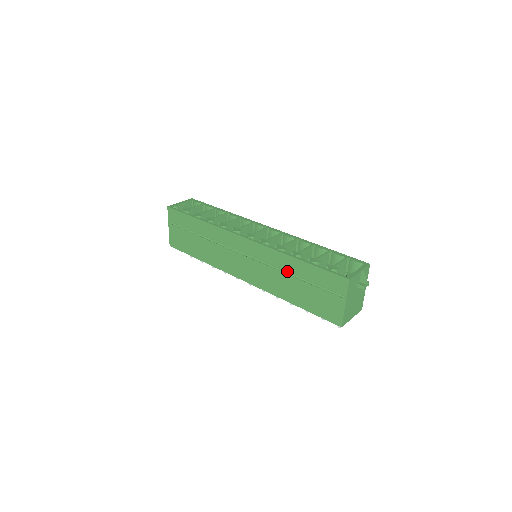
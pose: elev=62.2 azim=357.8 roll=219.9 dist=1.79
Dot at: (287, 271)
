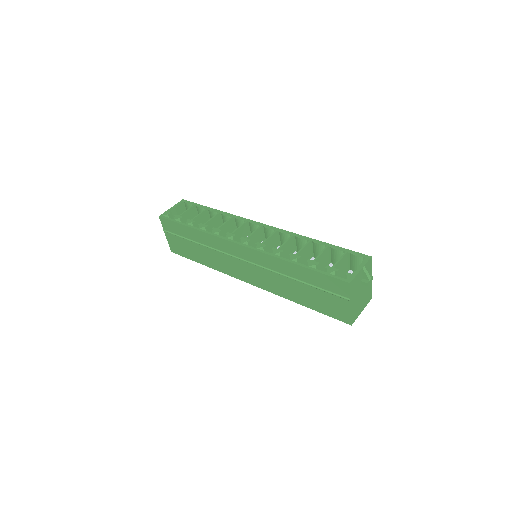
Dot at: (287, 275)
